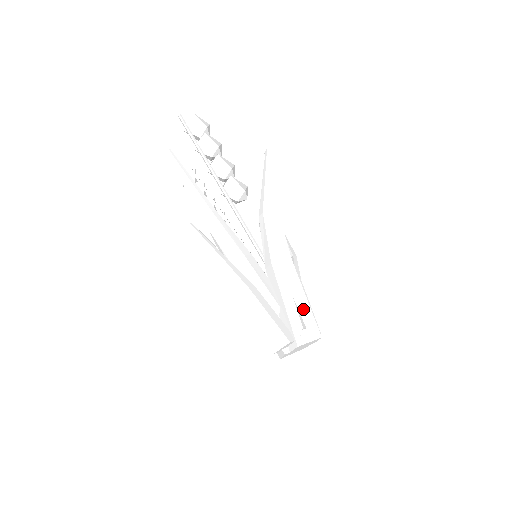
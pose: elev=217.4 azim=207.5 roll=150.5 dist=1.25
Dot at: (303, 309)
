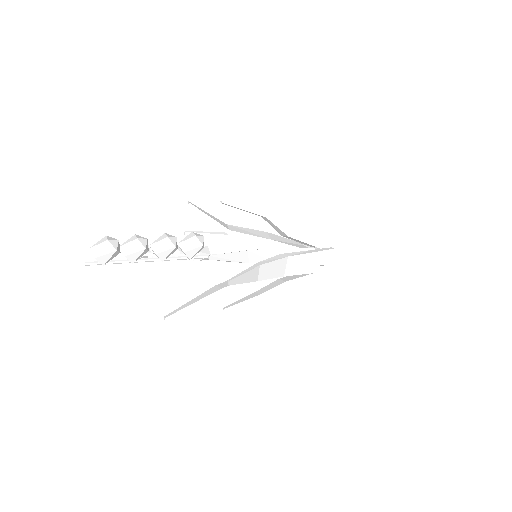
Dot at: (316, 258)
